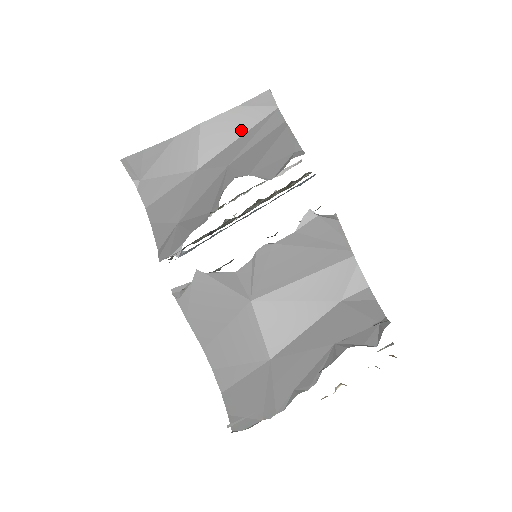
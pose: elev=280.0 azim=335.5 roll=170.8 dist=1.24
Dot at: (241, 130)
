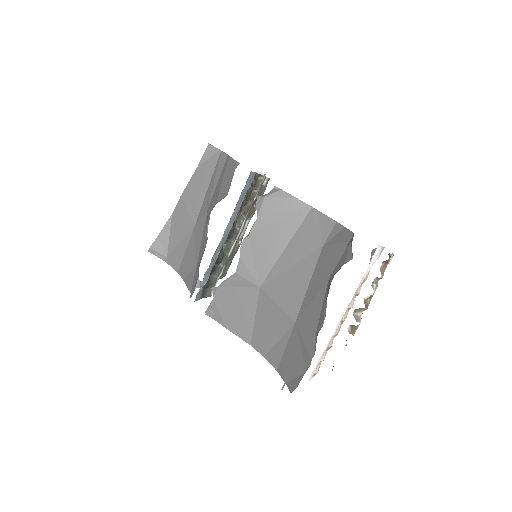
Dot at: (207, 181)
